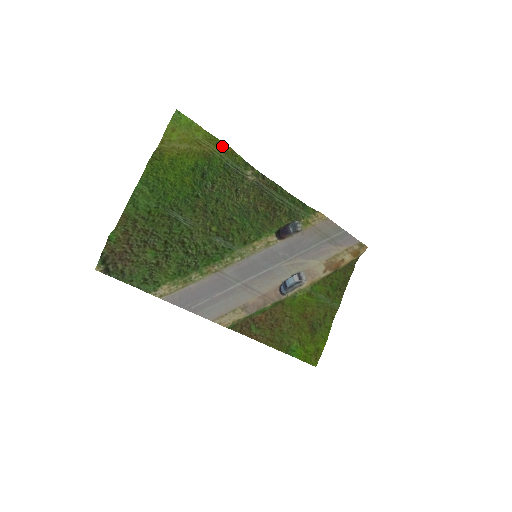
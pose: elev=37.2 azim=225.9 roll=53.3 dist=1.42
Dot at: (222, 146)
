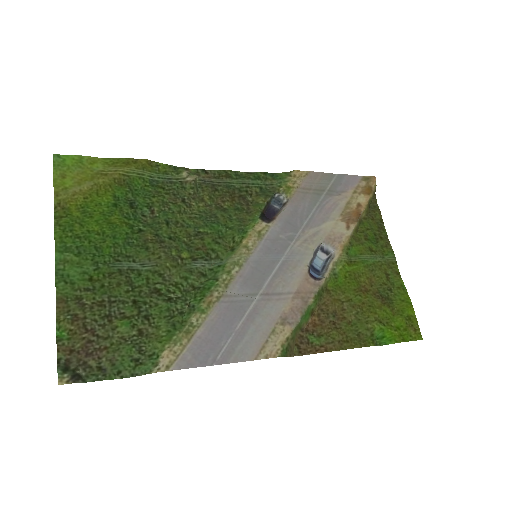
Dot at: (132, 163)
